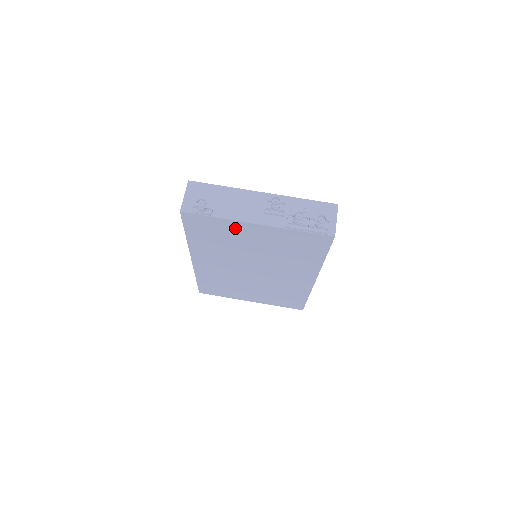
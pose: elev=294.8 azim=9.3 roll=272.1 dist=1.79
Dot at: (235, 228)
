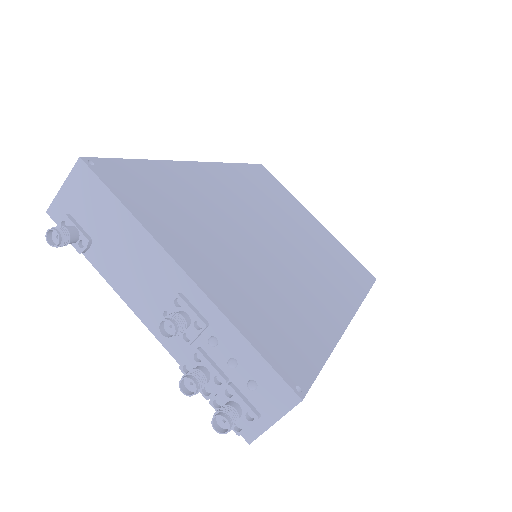
Dot at: occluded
